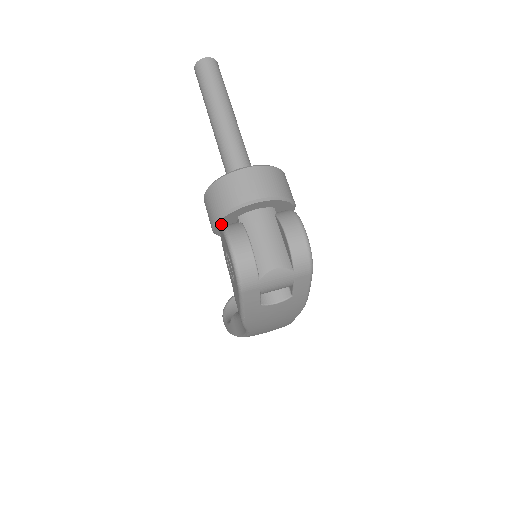
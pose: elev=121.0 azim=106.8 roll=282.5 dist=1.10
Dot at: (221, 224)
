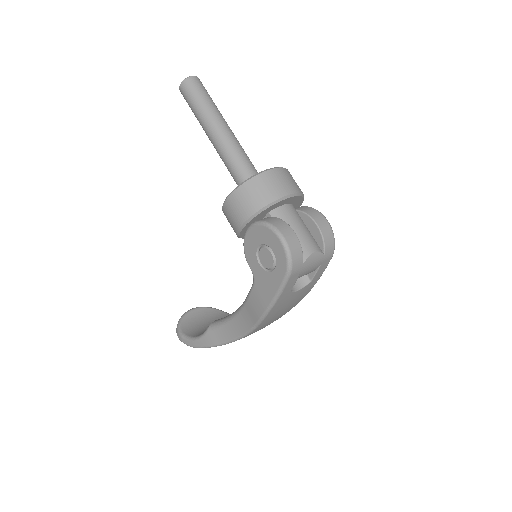
Dot at: (253, 220)
